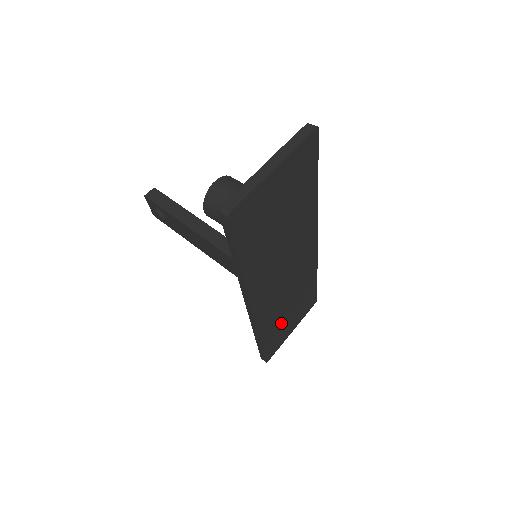
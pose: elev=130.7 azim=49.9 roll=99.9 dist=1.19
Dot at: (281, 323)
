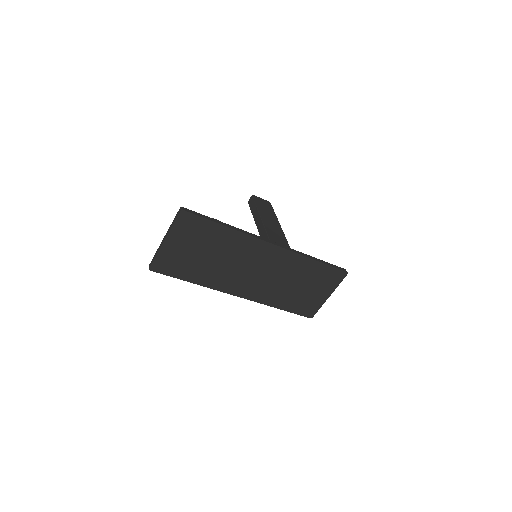
Dot at: (297, 295)
